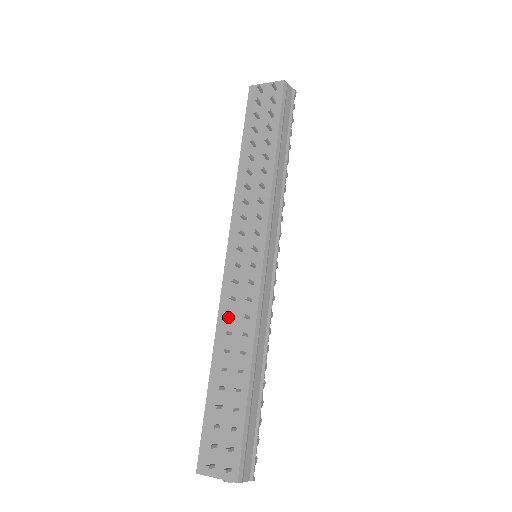
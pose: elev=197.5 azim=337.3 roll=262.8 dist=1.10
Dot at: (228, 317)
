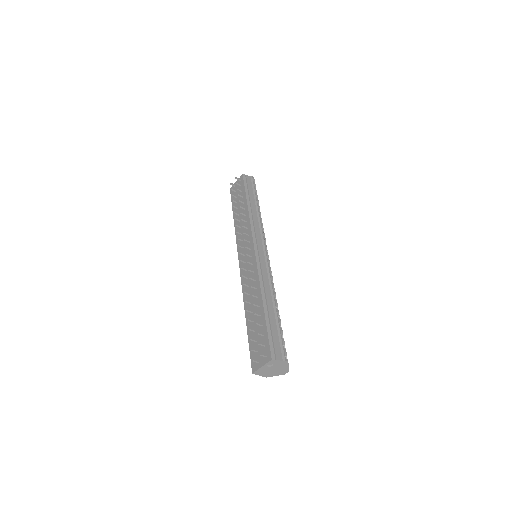
Dot at: (247, 288)
